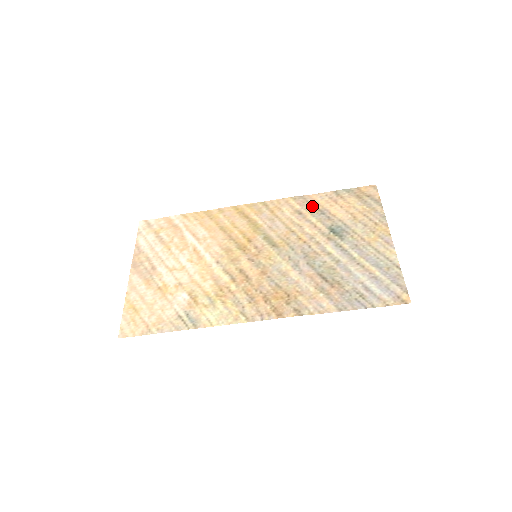
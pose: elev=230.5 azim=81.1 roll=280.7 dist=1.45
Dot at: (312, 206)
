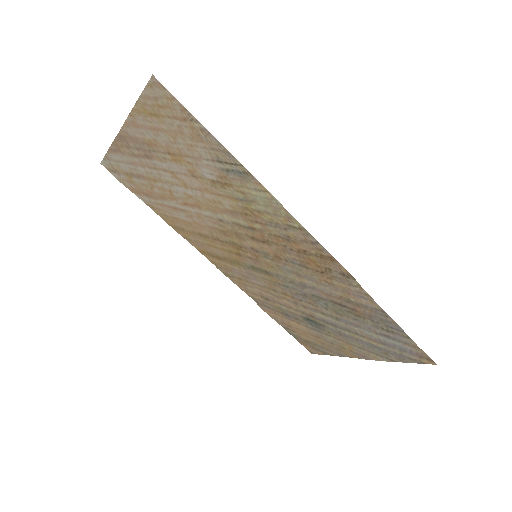
Dot at: (273, 308)
